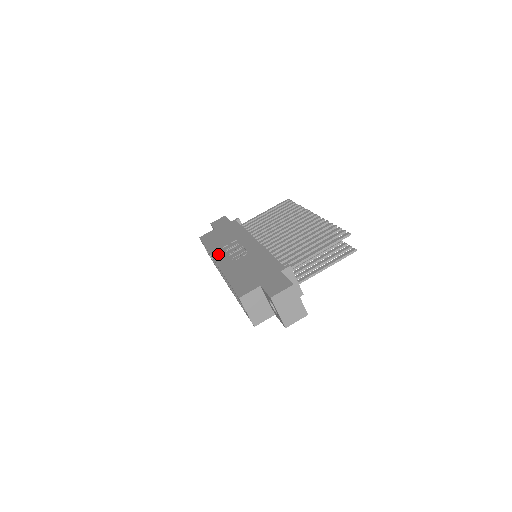
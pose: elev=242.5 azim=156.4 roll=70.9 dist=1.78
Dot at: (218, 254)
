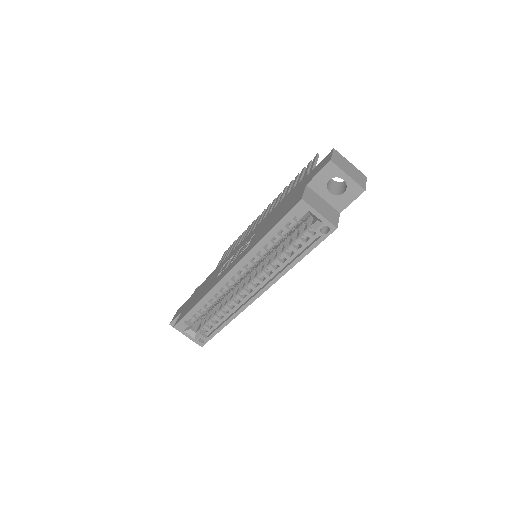
Dot at: (220, 277)
